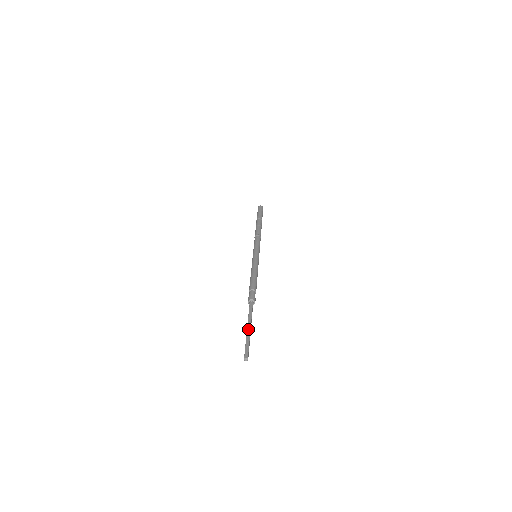
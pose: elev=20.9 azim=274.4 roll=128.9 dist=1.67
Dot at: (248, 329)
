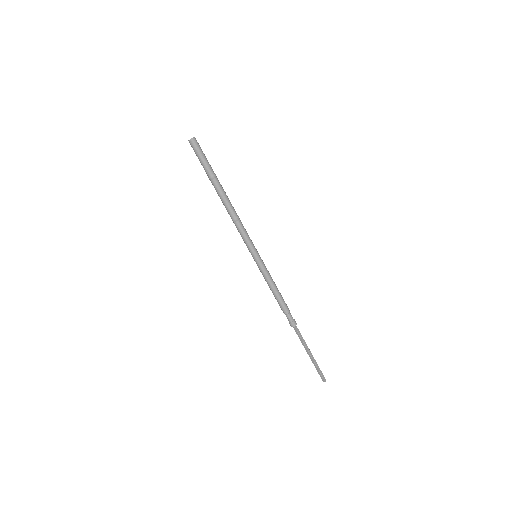
Dot at: (312, 356)
